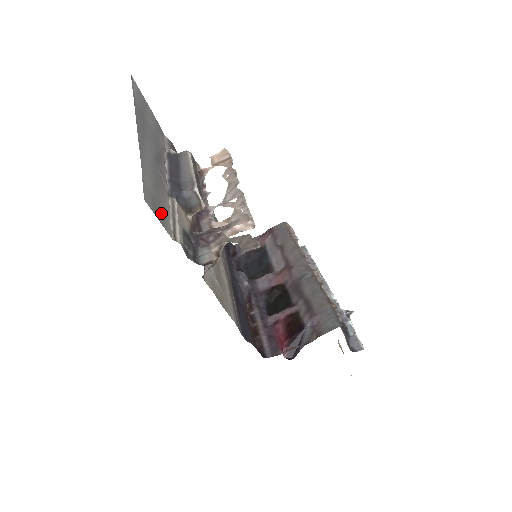
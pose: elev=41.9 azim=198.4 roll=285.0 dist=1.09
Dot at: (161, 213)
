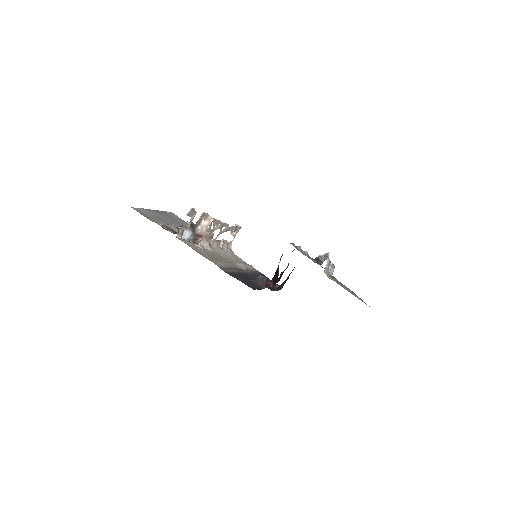
Dot at: (149, 218)
